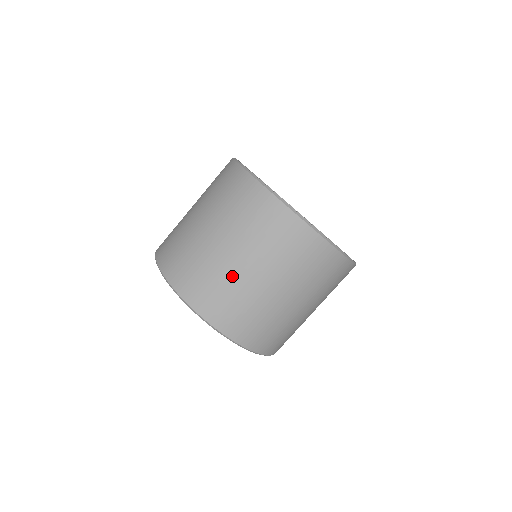
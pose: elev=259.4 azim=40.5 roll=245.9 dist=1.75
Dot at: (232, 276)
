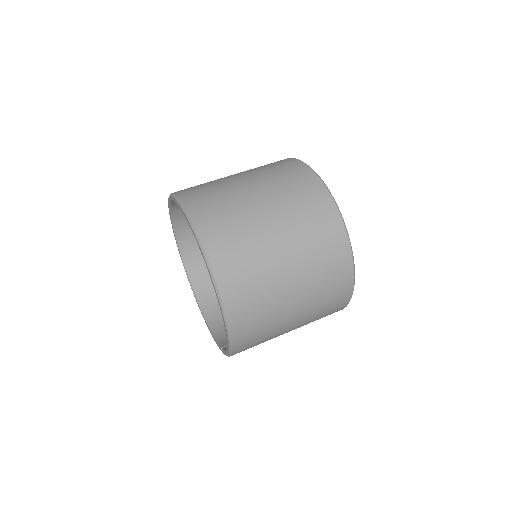
Dot at: (221, 180)
